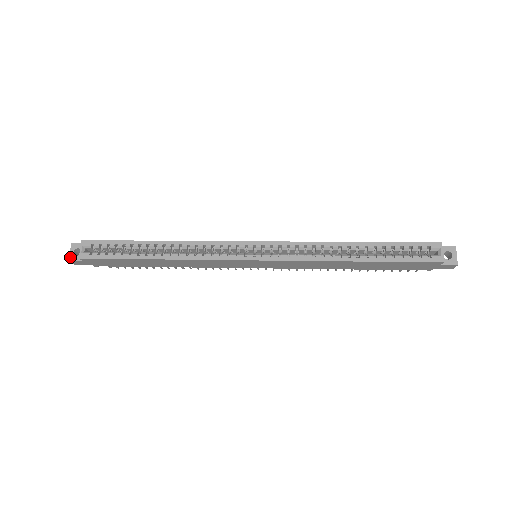
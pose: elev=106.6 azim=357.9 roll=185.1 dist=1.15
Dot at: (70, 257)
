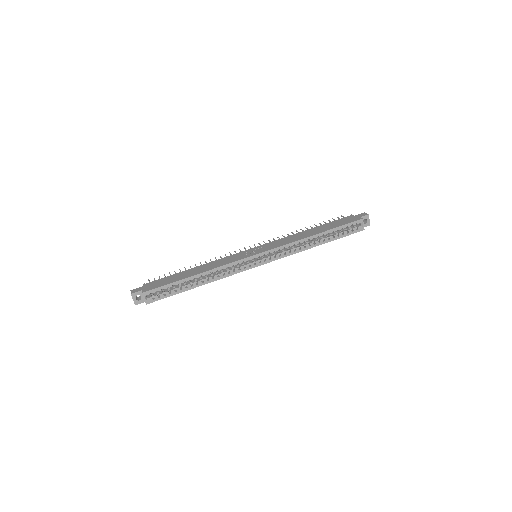
Dot at: (135, 303)
